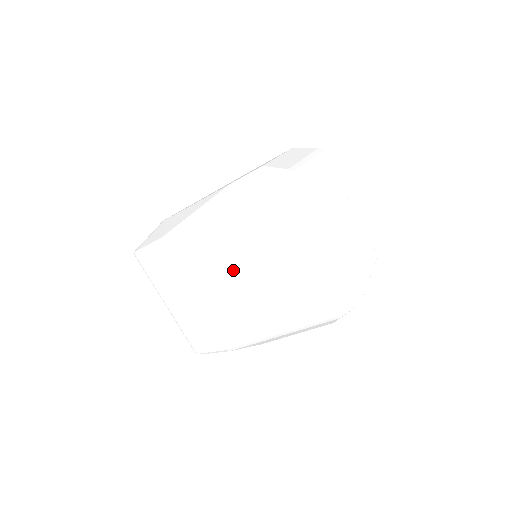
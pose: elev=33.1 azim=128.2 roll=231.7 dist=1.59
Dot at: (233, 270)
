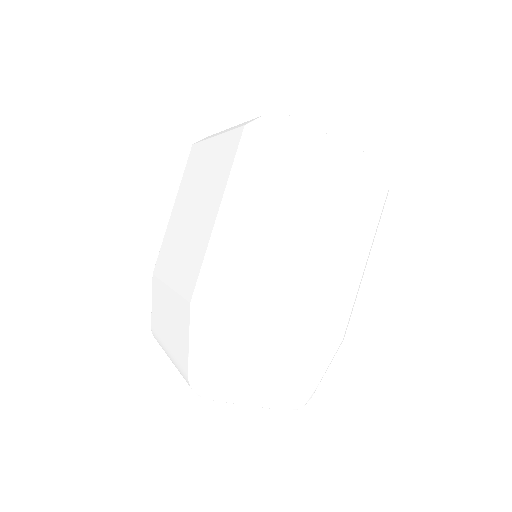
Dot at: (185, 218)
